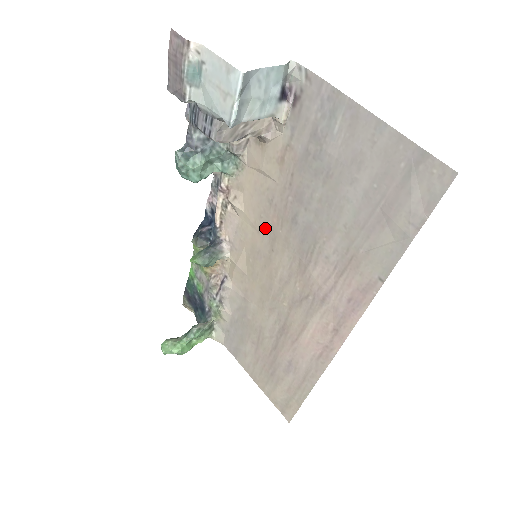
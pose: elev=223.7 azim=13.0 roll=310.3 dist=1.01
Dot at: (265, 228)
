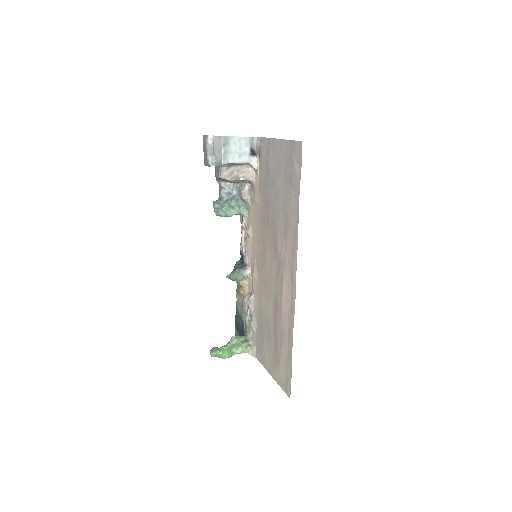
Dot at: (260, 237)
